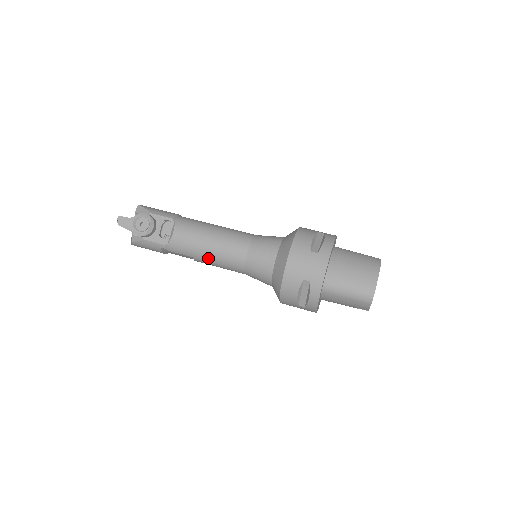
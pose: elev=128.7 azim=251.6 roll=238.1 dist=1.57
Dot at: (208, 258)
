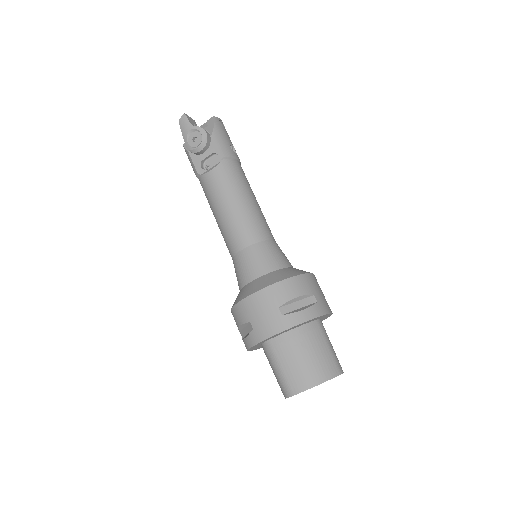
Dot at: (217, 219)
